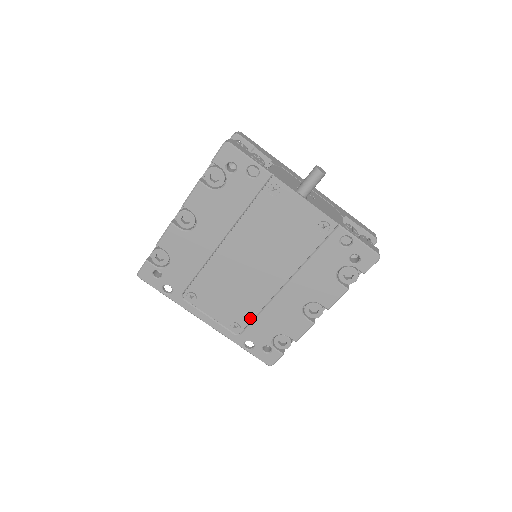
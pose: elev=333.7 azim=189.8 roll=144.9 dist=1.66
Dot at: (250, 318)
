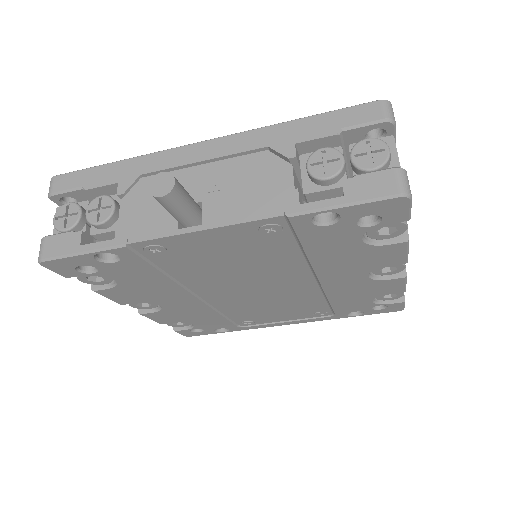
Dot at: (324, 305)
